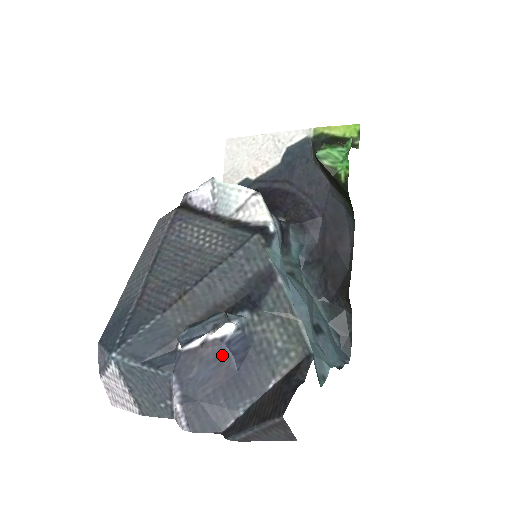
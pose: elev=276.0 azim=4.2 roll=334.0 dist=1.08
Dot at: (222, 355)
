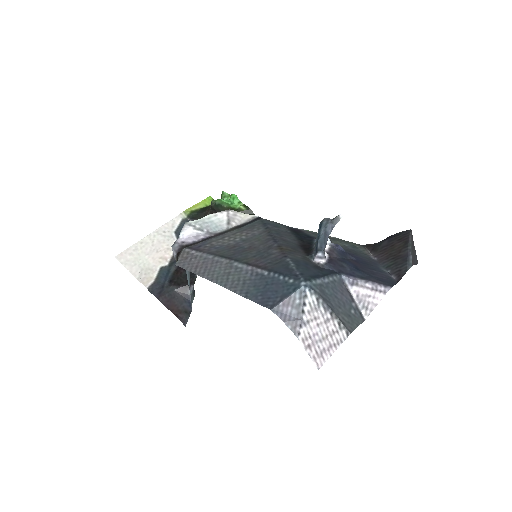
Dot at: (342, 255)
